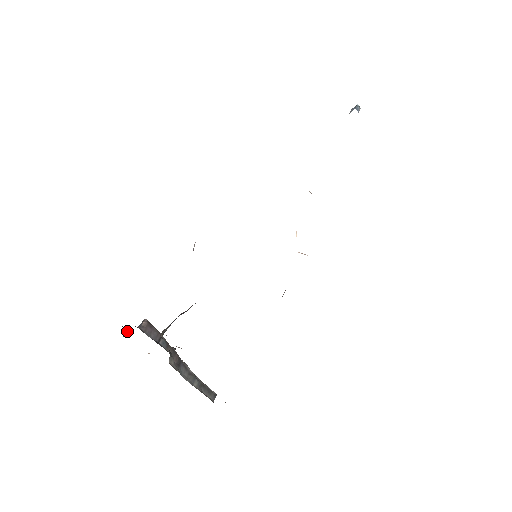
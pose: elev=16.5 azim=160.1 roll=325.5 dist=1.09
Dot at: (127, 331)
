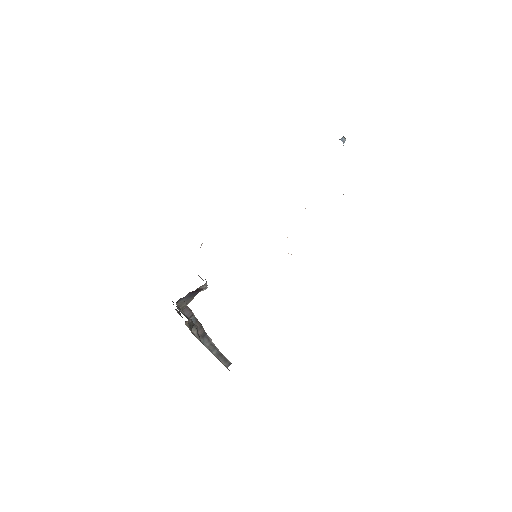
Dot at: (180, 314)
